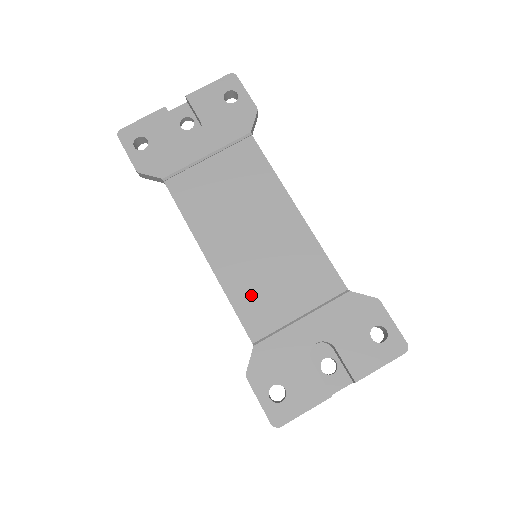
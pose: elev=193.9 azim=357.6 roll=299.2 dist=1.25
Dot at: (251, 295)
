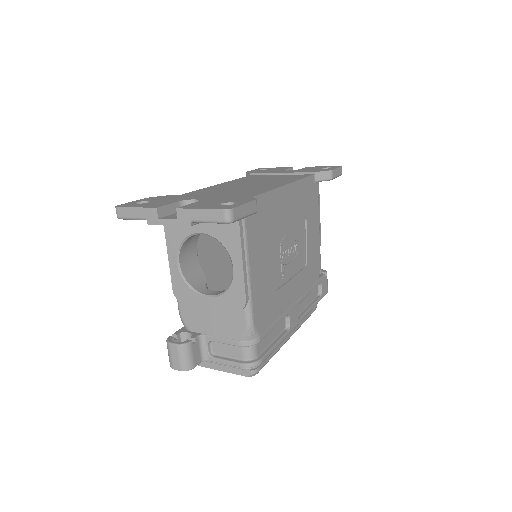
Dot at: (207, 191)
